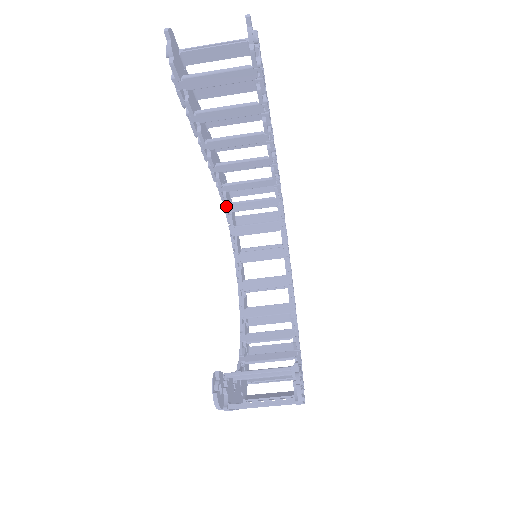
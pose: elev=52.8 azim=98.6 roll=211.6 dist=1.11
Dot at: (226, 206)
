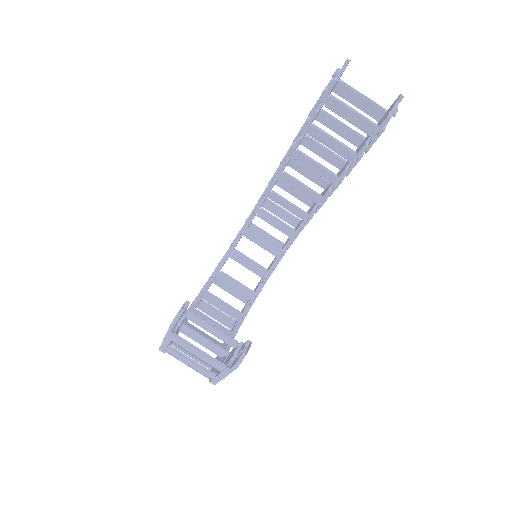
Dot at: (257, 208)
